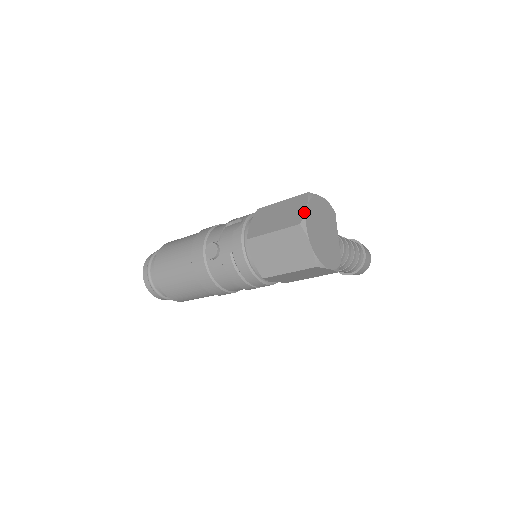
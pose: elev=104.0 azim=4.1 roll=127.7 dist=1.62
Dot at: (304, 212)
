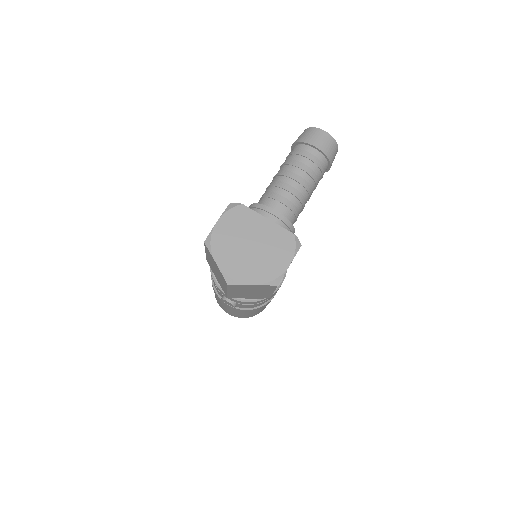
Dot at: (219, 270)
